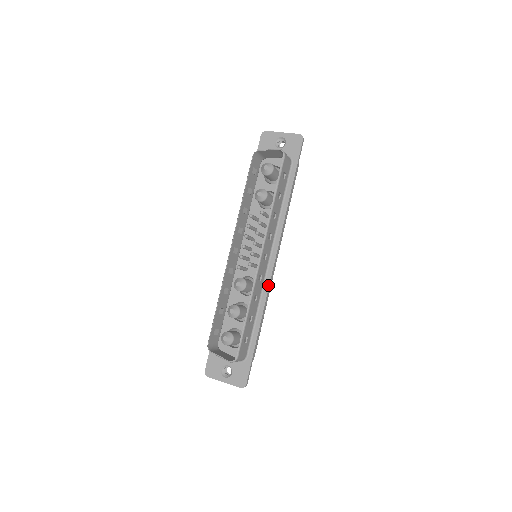
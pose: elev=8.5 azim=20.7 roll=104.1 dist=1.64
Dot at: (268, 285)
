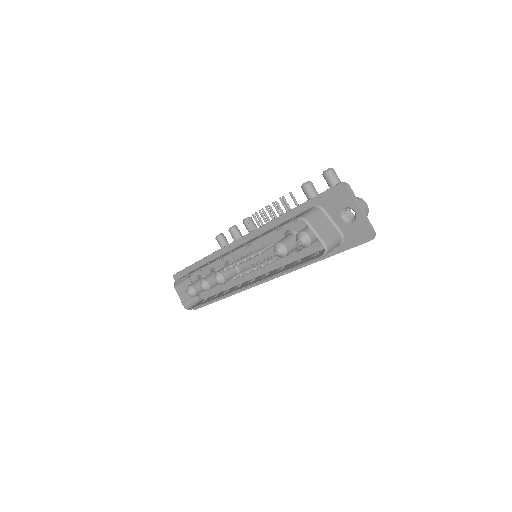
Dot at: (246, 289)
